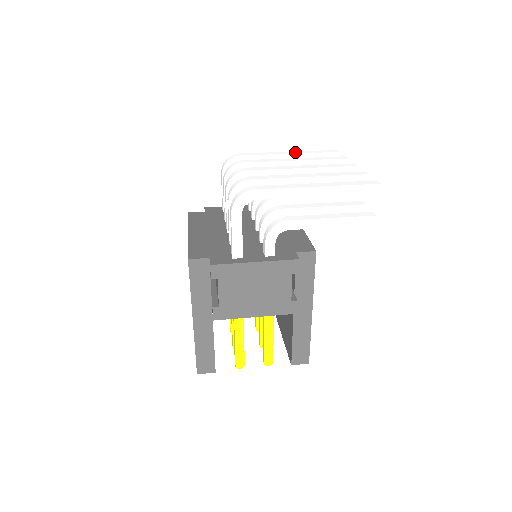
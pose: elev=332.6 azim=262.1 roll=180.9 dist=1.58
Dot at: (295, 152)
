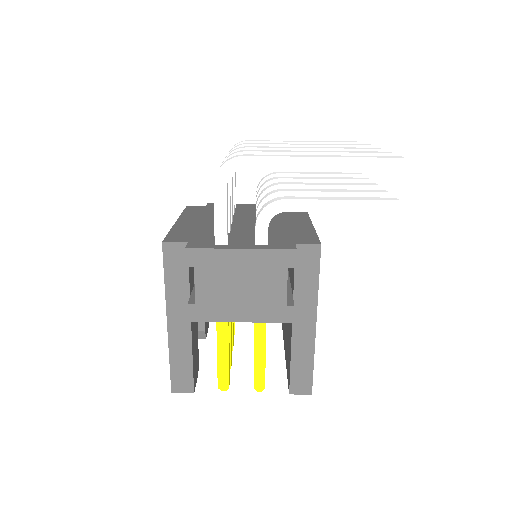
Dot at: (312, 141)
